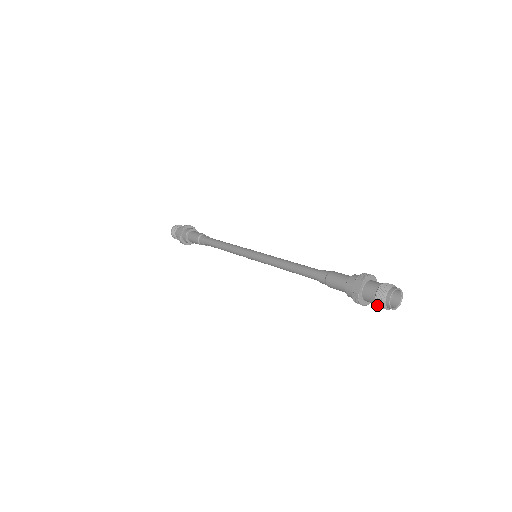
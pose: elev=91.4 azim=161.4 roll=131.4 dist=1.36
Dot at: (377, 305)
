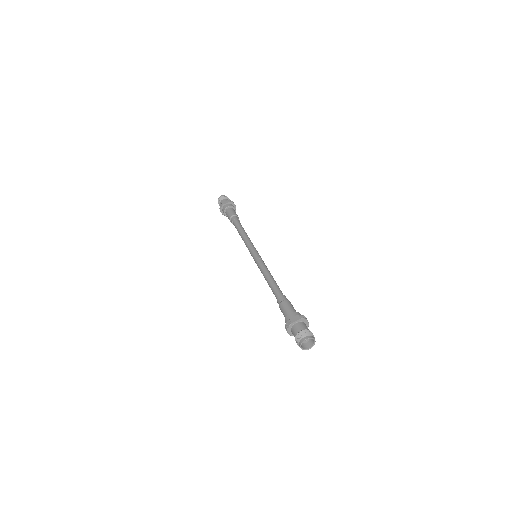
Dot at: (295, 338)
